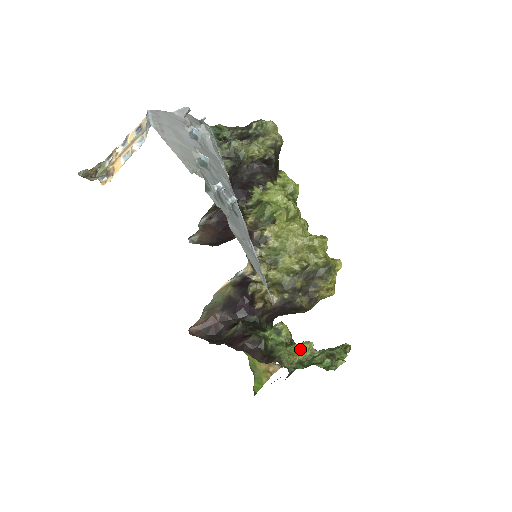
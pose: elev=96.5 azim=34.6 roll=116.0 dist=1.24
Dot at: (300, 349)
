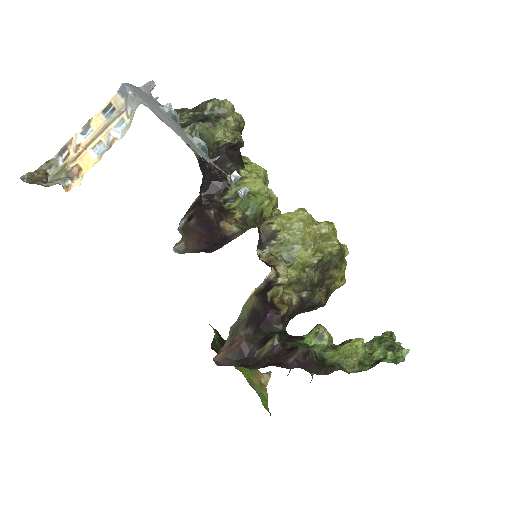
Dot at: (354, 349)
